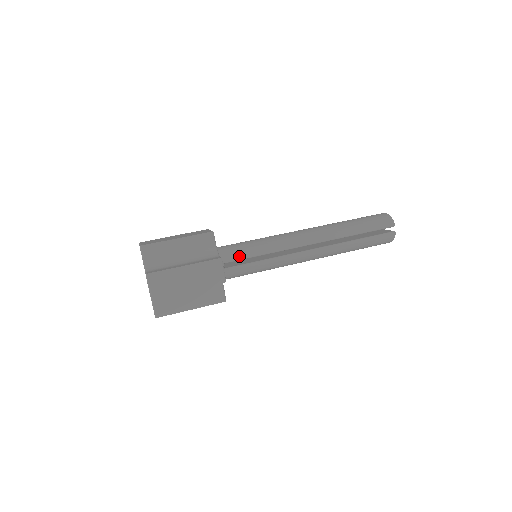
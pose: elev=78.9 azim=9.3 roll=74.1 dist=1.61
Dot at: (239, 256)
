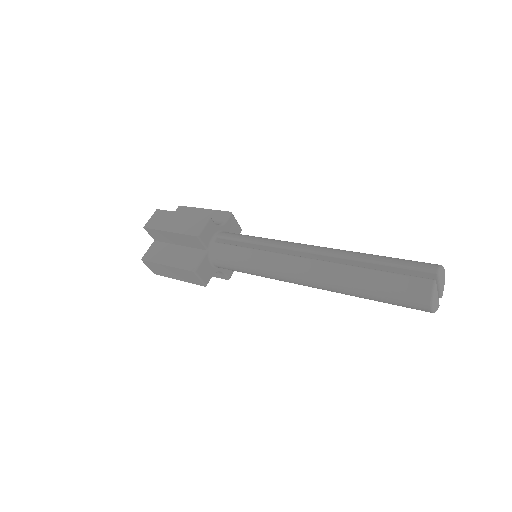
Dot at: (234, 236)
